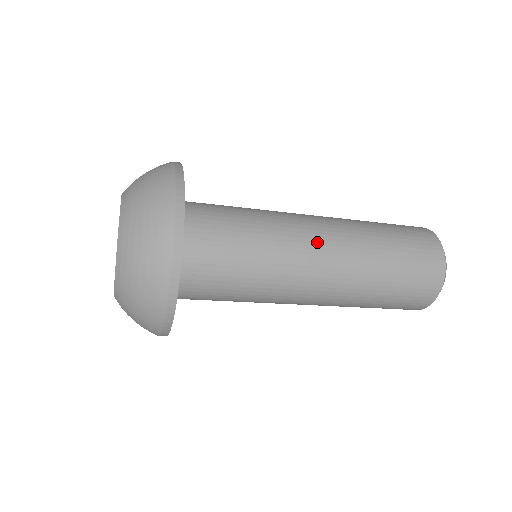
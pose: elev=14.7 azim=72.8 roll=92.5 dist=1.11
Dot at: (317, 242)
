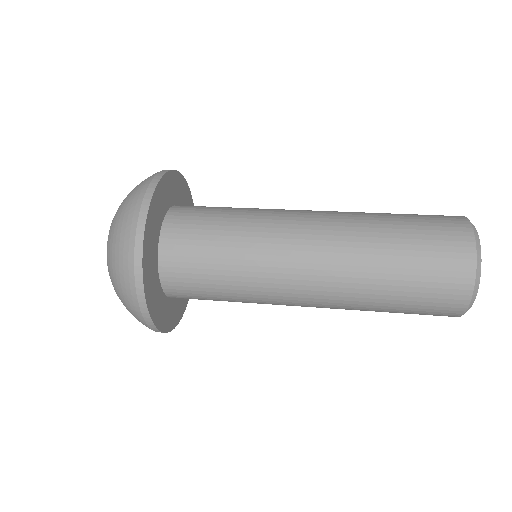
Dot at: (301, 254)
